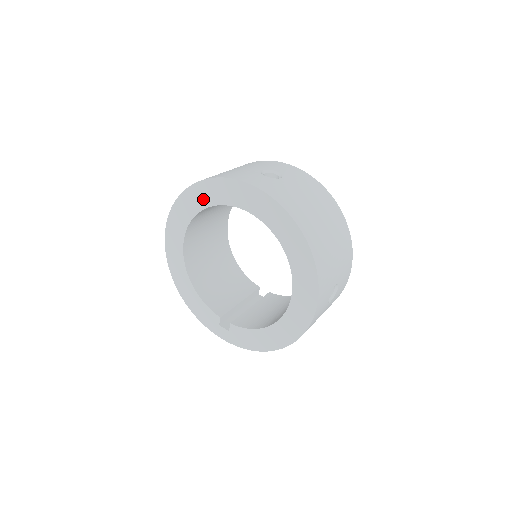
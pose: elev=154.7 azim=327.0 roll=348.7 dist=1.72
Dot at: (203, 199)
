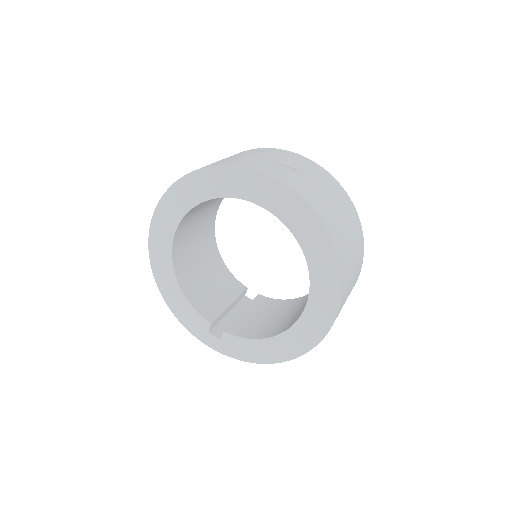
Dot at: (207, 189)
